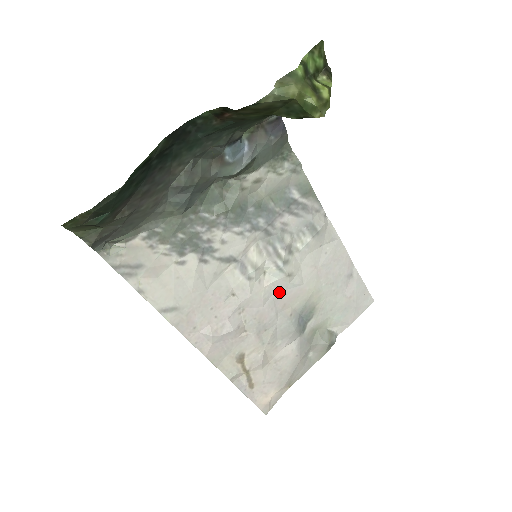
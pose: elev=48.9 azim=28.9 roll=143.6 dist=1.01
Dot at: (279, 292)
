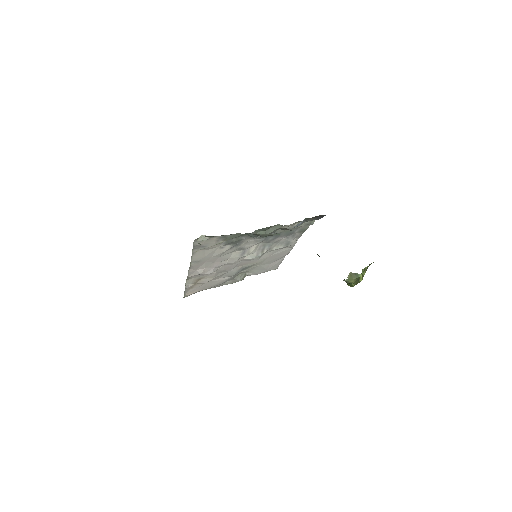
Dot at: (245, 261)
